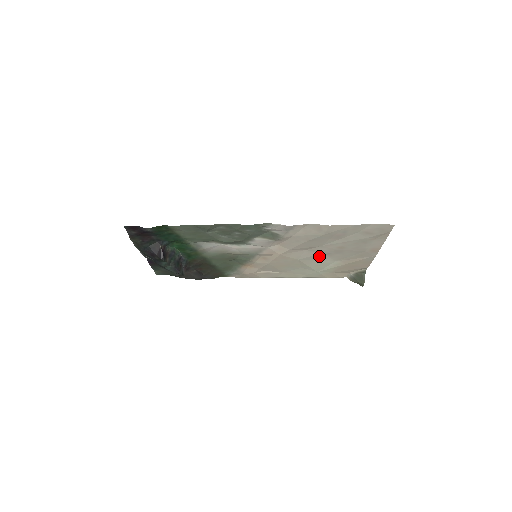
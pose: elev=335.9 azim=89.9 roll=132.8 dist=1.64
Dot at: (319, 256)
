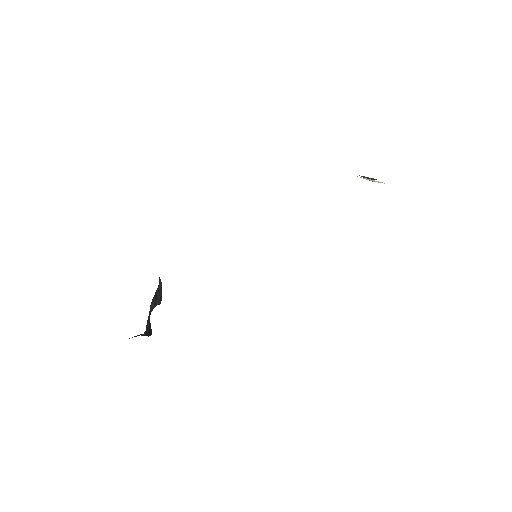
Dot at: occluded
